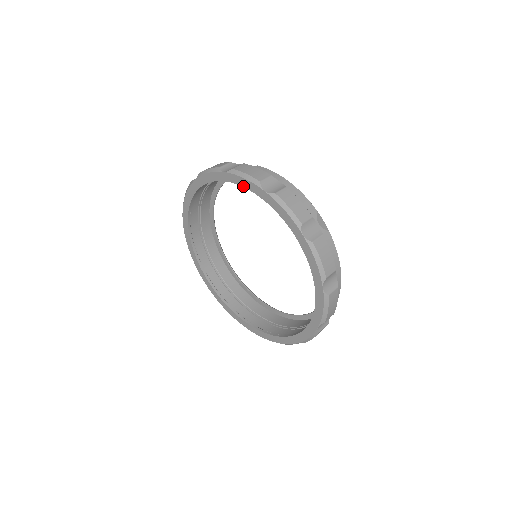
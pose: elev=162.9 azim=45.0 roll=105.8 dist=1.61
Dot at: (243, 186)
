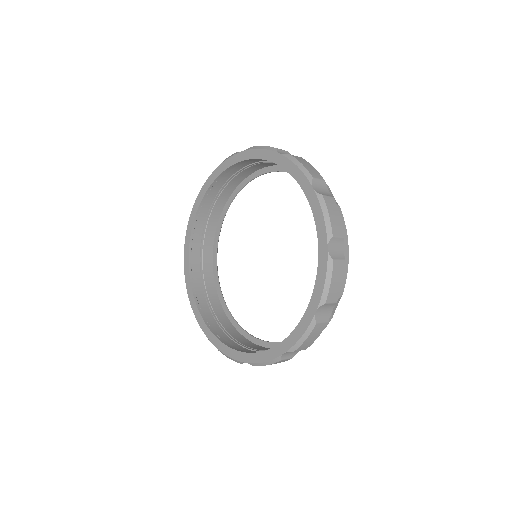
Dot at: (258, 158)
